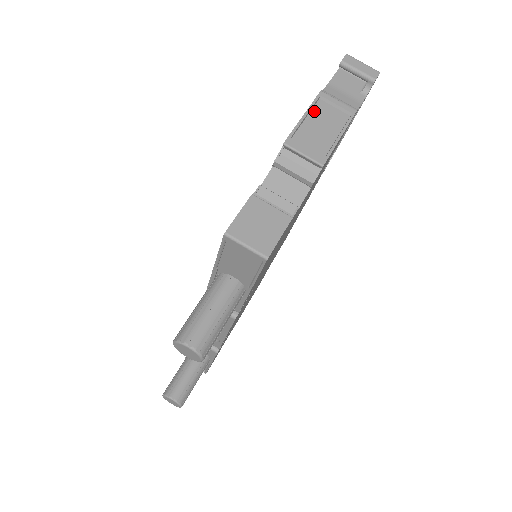
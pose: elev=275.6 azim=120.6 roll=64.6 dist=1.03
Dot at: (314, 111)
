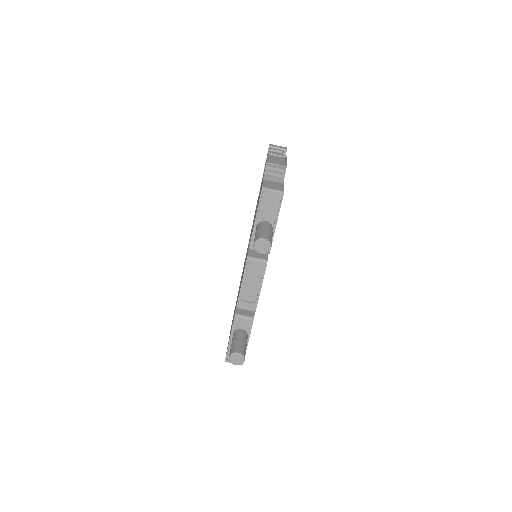
Dot at: (270, 157)
